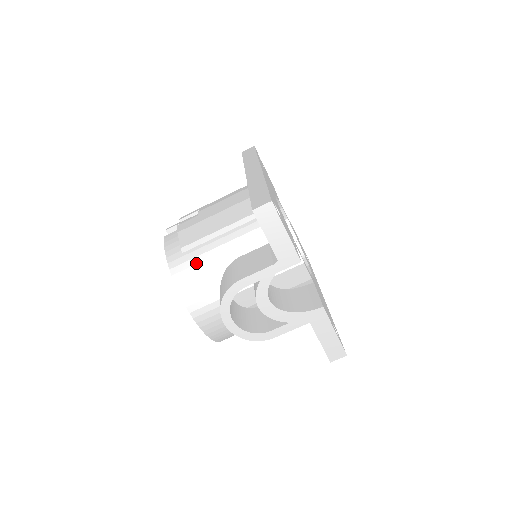
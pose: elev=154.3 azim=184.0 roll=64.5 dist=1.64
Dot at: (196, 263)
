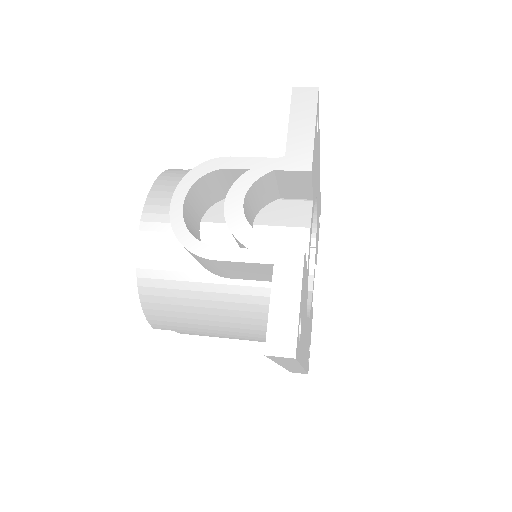
Dot at: occluded
